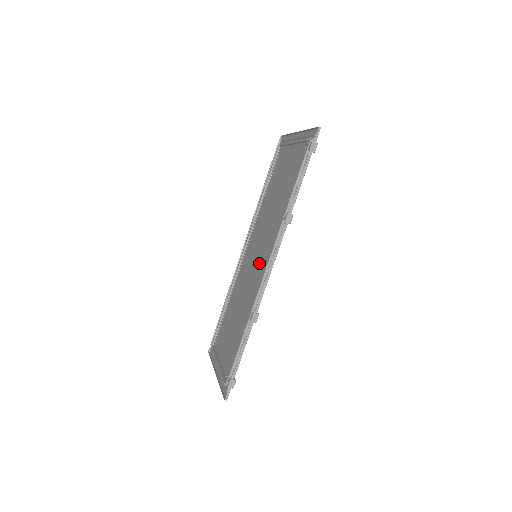
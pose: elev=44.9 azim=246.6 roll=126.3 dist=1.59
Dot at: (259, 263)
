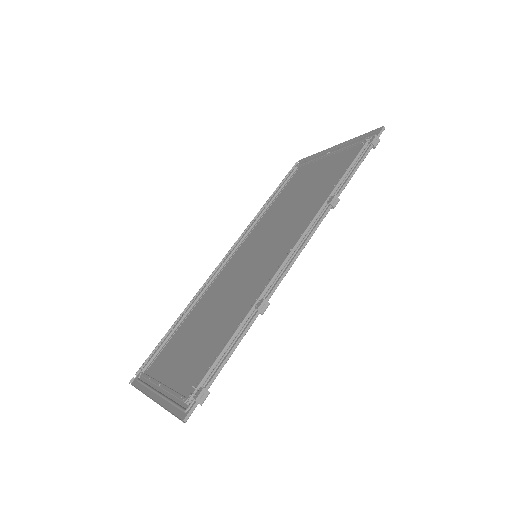
Dot at: (267, 257)
